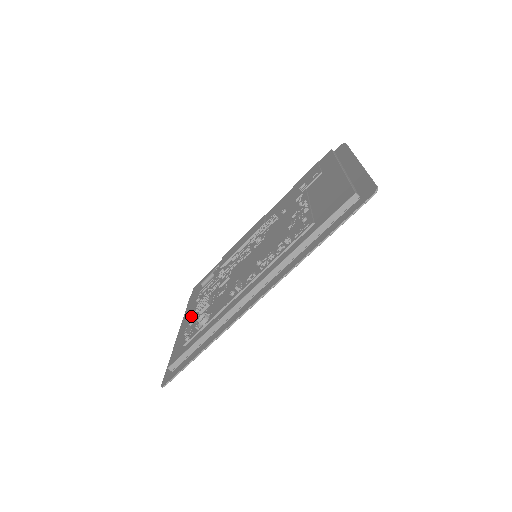
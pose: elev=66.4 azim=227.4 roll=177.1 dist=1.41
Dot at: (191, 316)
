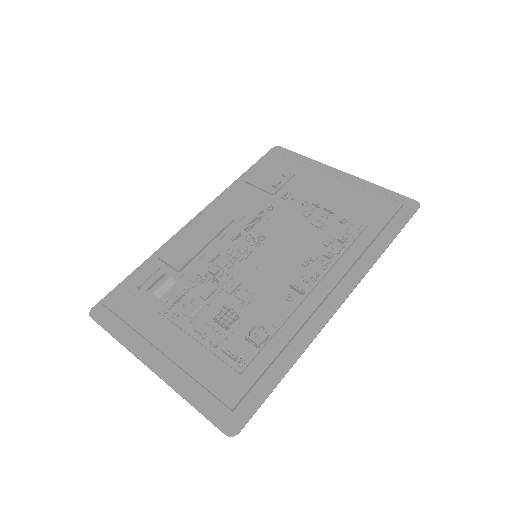
Dot at: (203, 336)
